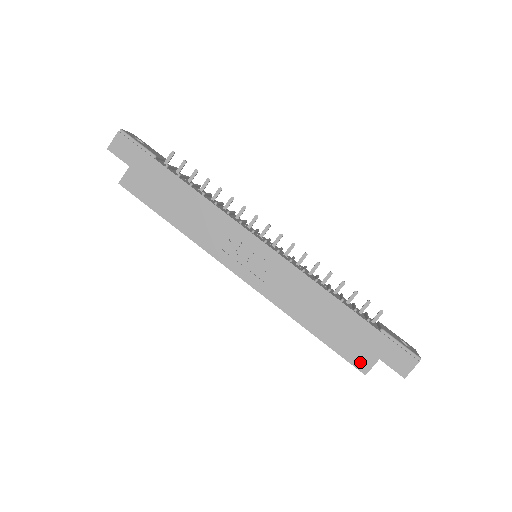
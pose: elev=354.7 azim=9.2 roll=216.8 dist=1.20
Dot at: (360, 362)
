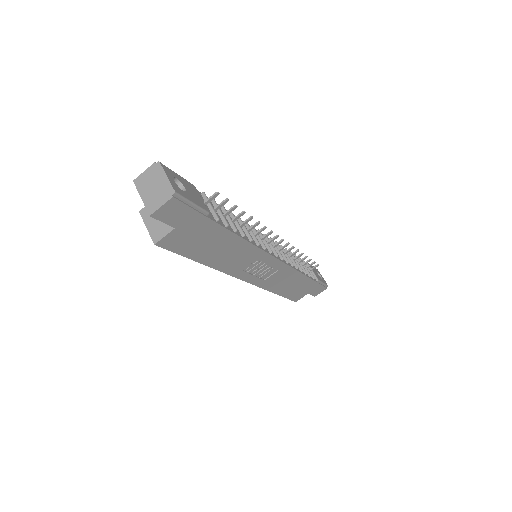
Dot at: (297, 298)
